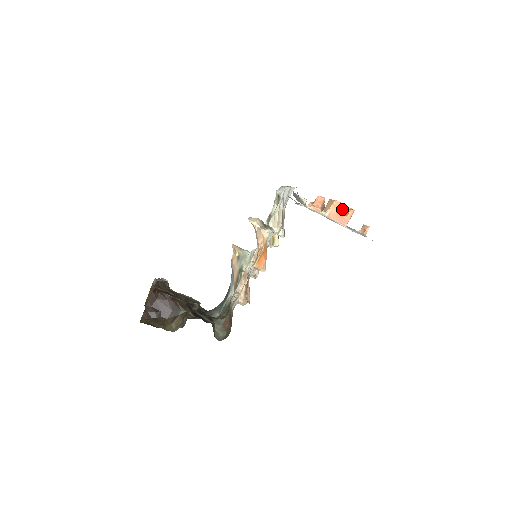
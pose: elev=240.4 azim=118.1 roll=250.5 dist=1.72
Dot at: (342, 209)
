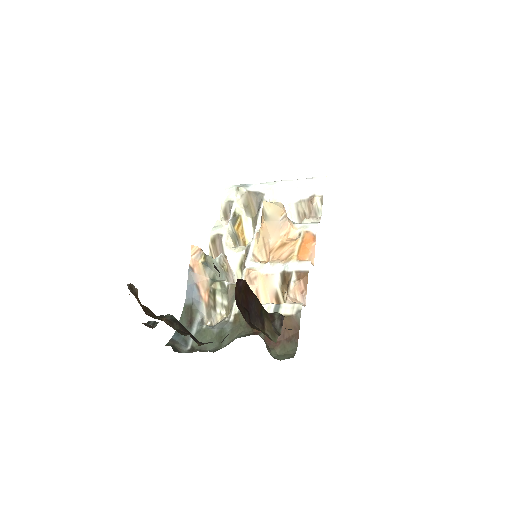
Dot at: occluded
